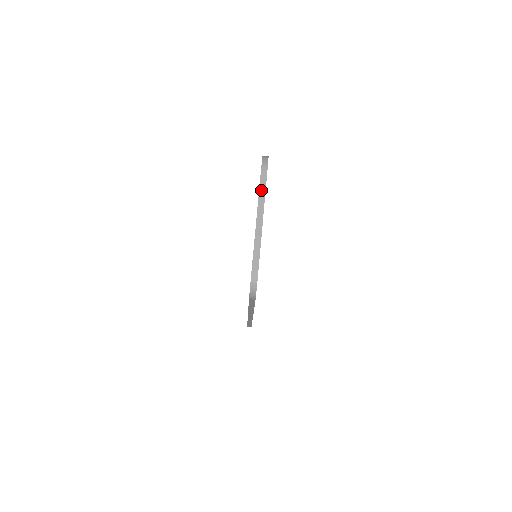
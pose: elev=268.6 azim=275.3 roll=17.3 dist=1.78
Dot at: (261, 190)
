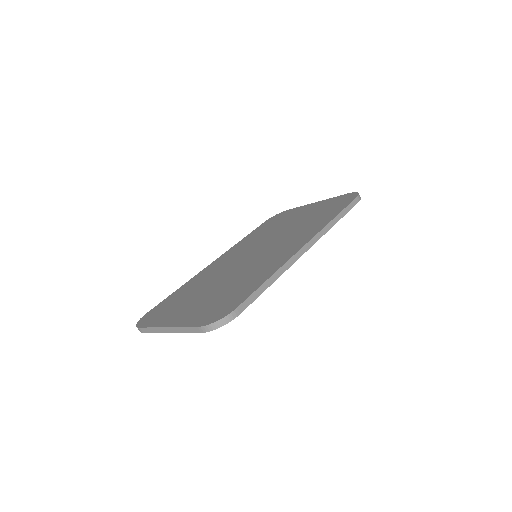
Dot at: (184, 329)
